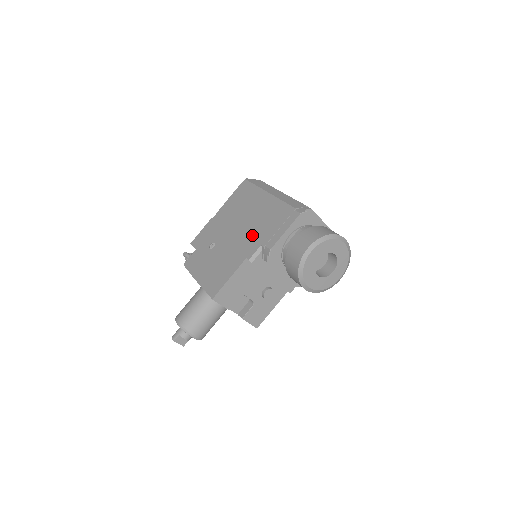
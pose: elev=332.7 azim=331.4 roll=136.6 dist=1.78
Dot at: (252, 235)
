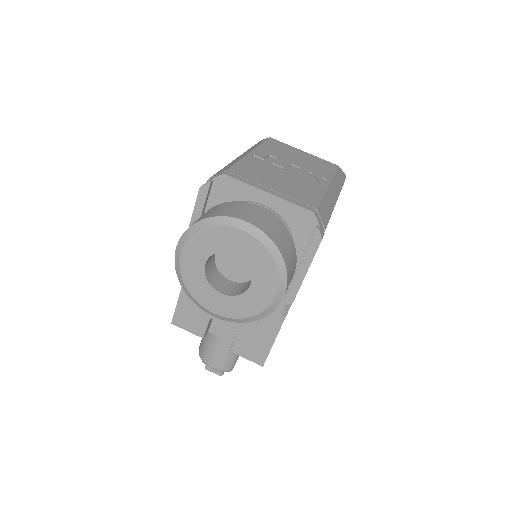
Dot at: occluded
